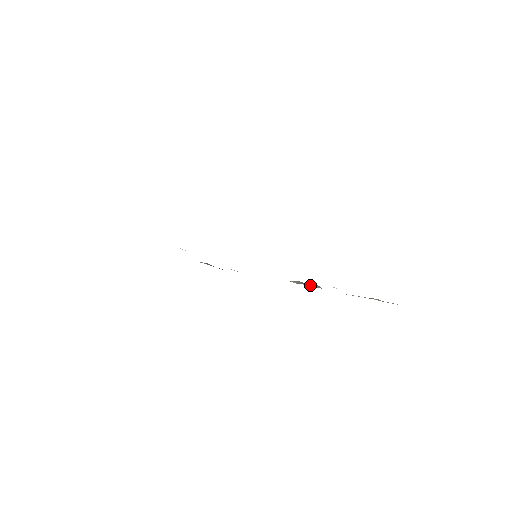
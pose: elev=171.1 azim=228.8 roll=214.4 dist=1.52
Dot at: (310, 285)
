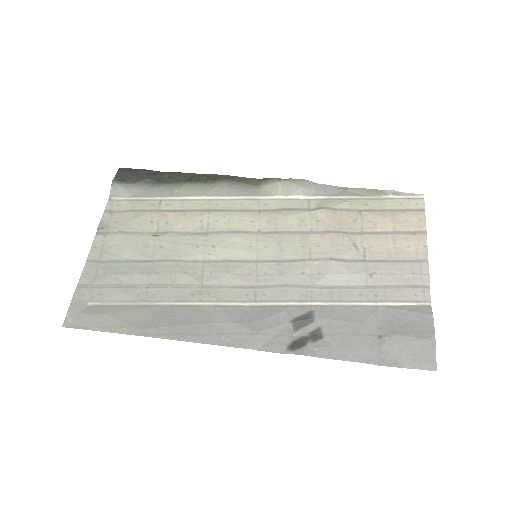
Dot at: (304, 195)
